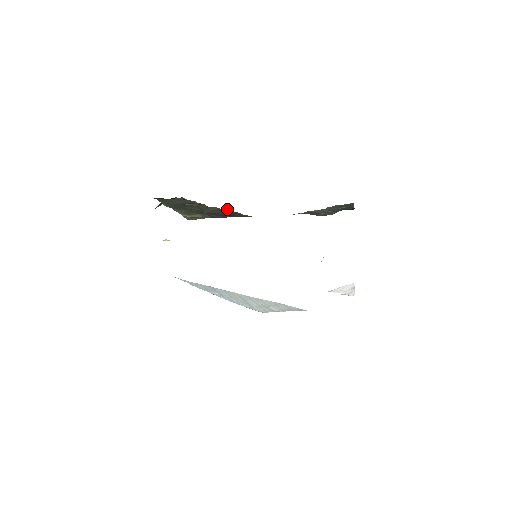
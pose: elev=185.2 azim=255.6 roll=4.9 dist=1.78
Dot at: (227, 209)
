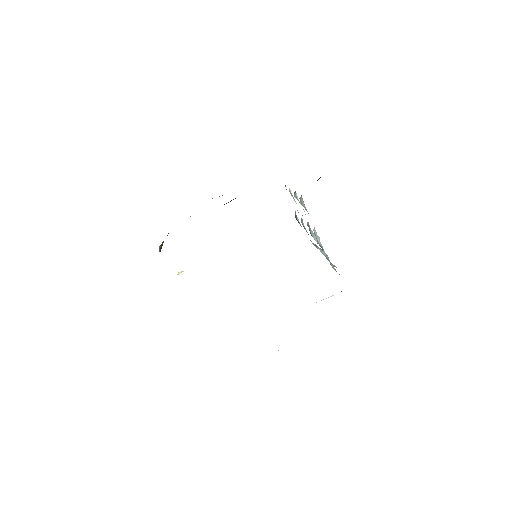
Dot at: occluded
